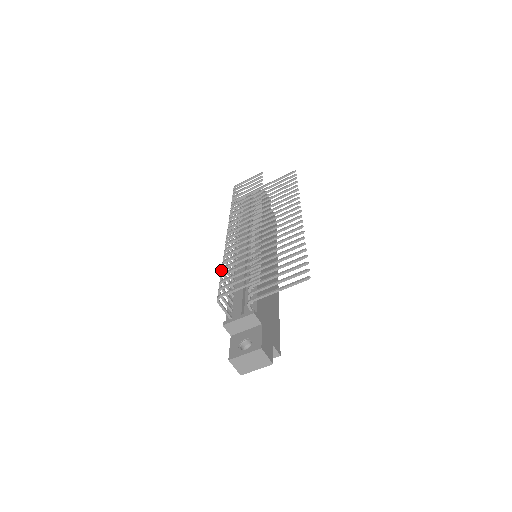
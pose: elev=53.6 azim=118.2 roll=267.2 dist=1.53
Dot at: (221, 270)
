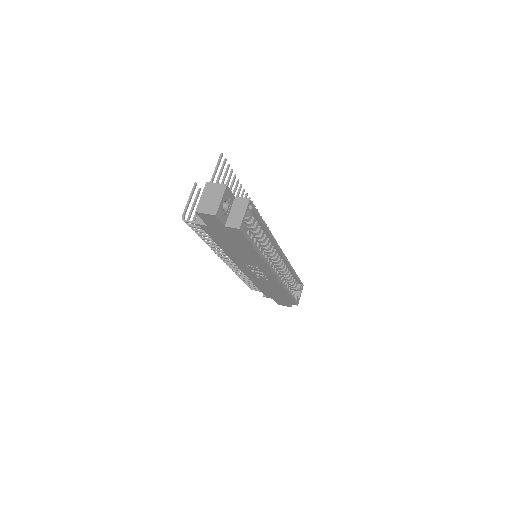
Dot at: occluded
